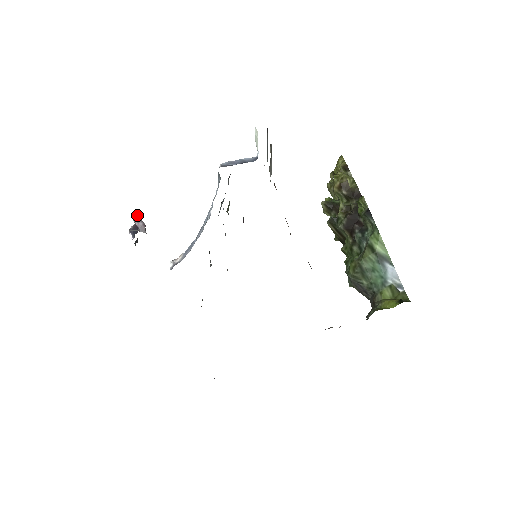
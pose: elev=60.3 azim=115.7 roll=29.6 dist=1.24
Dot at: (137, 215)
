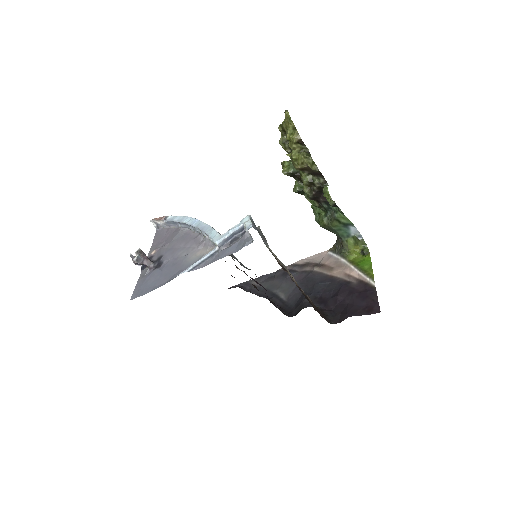
Dot at: (137, 258)
